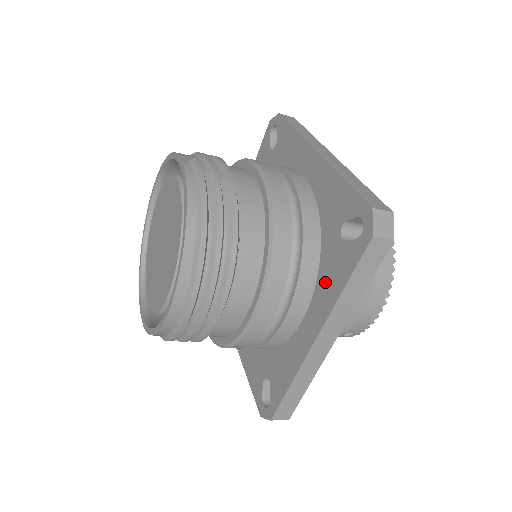
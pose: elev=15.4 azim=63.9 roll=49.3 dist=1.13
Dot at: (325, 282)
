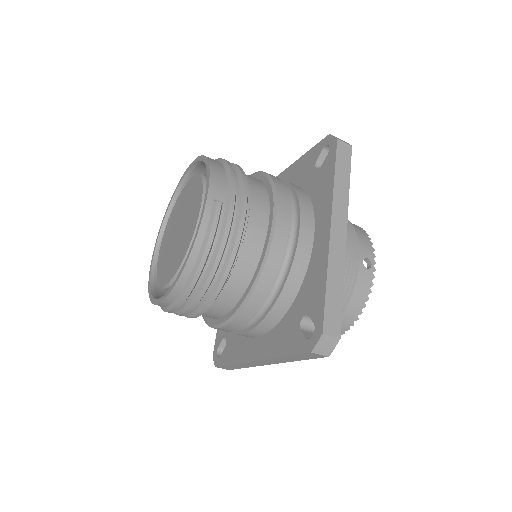
Dot at: (278, 335)
